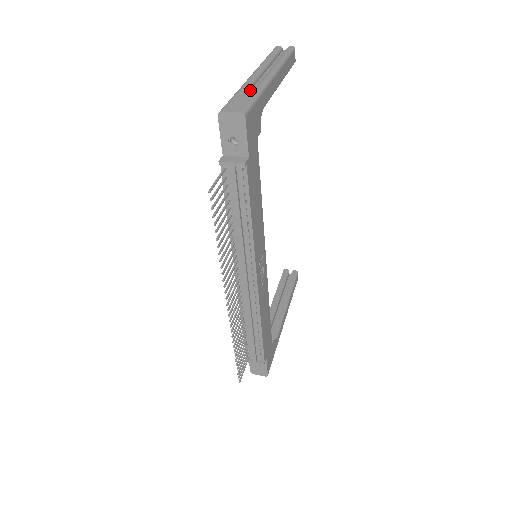
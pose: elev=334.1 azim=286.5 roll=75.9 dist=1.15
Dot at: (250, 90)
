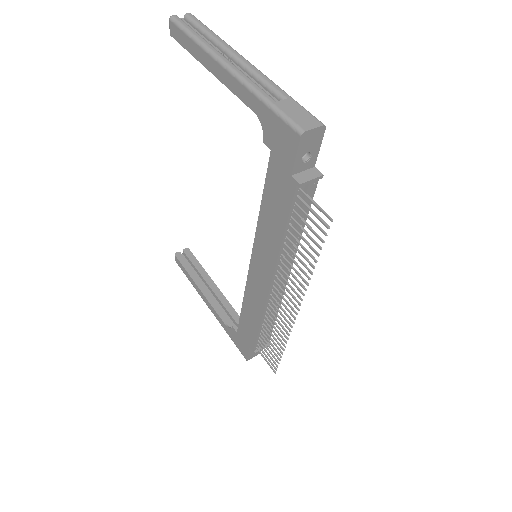
Dot at: occluded
